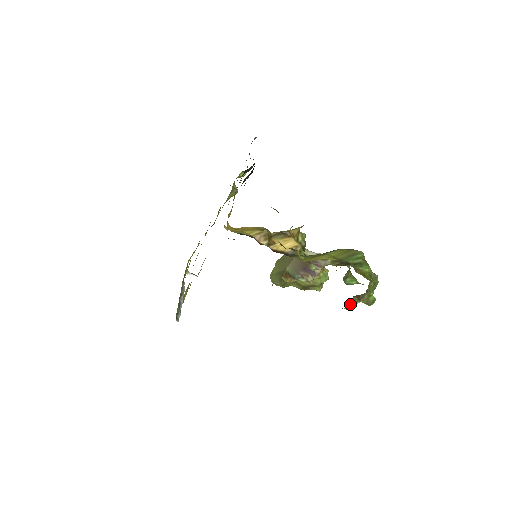
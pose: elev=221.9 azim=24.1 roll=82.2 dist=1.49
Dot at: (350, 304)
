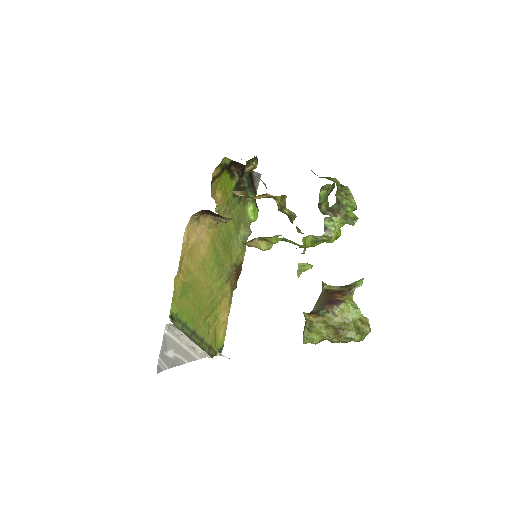
Dot at: (328, 226)
